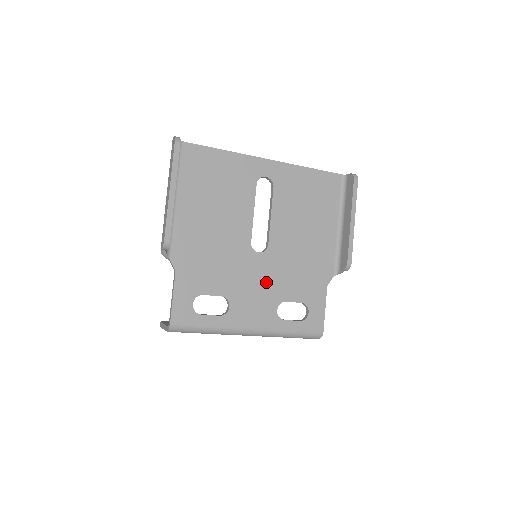
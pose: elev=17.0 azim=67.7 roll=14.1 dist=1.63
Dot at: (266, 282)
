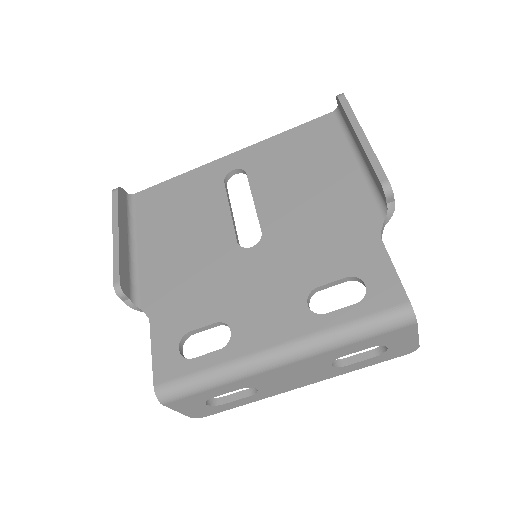
Dot at: (275, 276)
